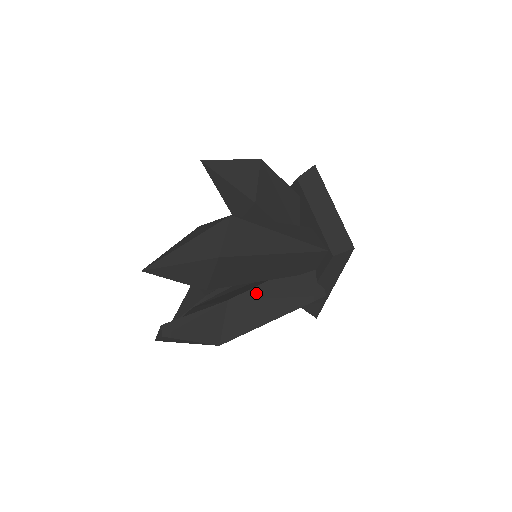
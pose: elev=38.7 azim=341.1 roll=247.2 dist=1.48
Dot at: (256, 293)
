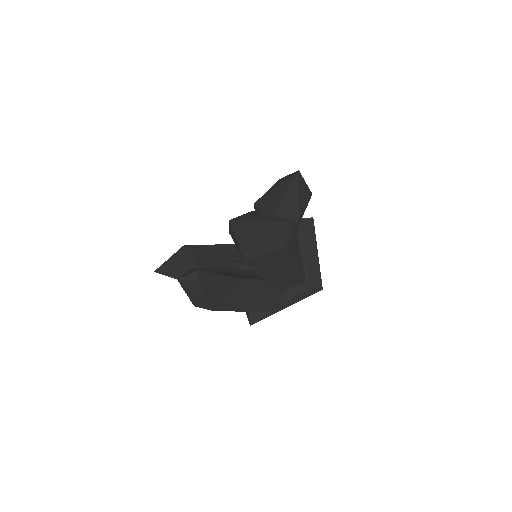
Dot at: (252, 284)
